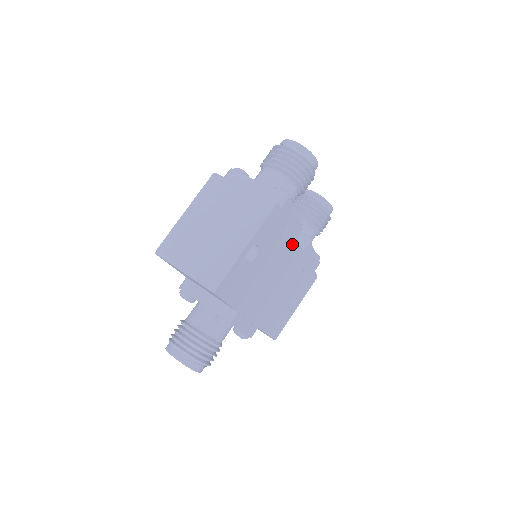
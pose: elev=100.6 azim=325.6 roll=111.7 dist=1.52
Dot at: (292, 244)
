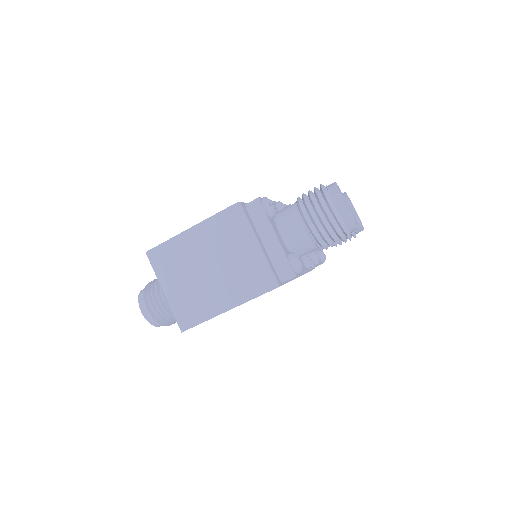
Dot at: occluded
